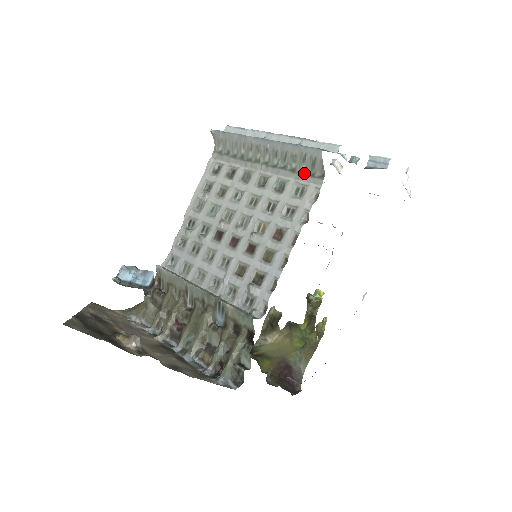
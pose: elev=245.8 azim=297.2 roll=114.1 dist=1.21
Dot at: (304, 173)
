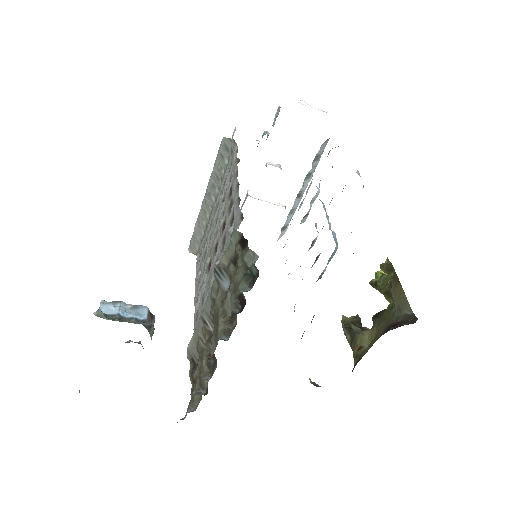
Dot at: (228, 161)
